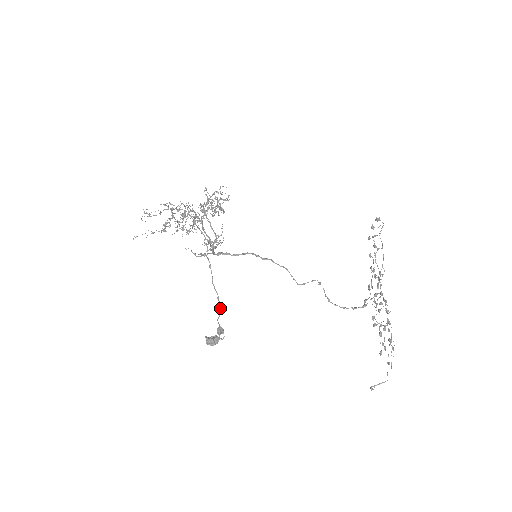
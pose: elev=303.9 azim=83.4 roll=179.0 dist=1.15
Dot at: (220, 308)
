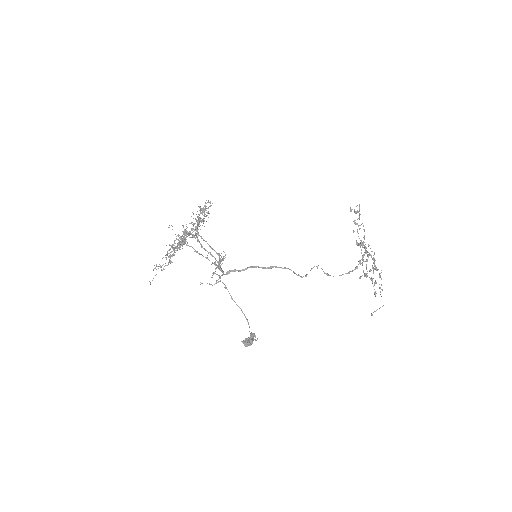
Dot at: (247, 320)
